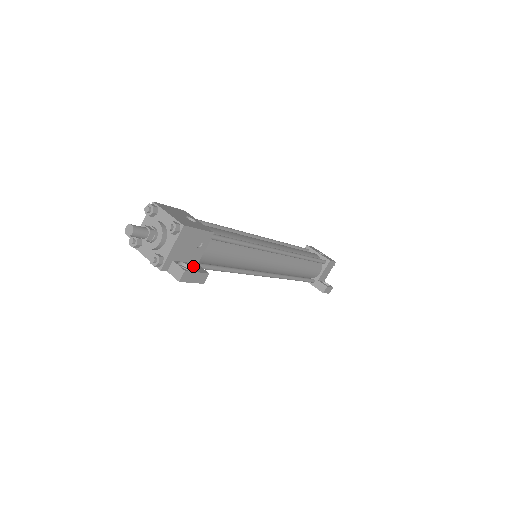
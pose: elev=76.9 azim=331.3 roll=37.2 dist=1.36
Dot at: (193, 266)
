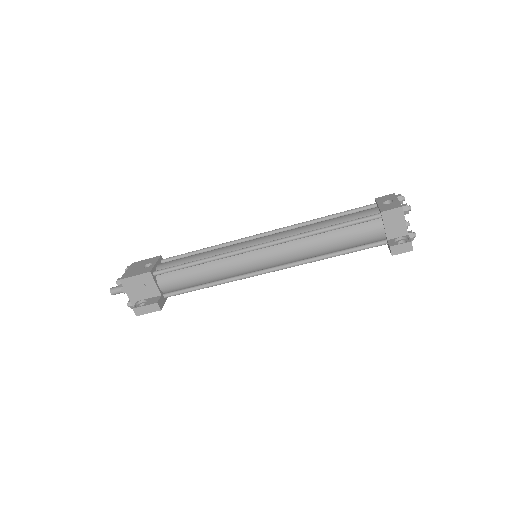
Dot at: (151, 300)
